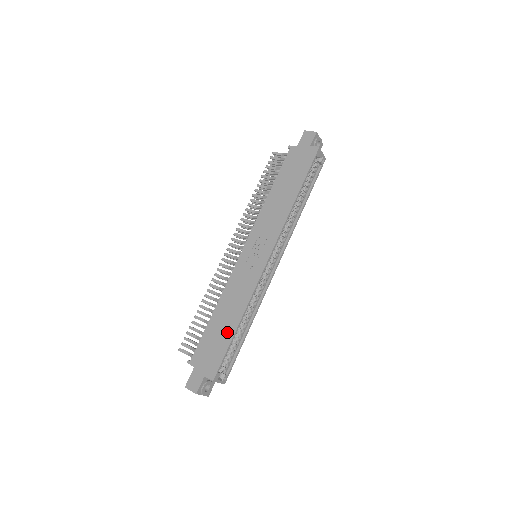
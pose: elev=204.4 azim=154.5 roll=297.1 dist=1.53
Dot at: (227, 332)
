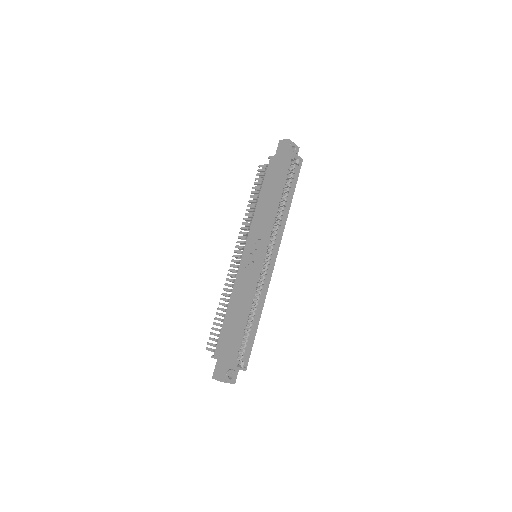
Dot at: (238, 324)
